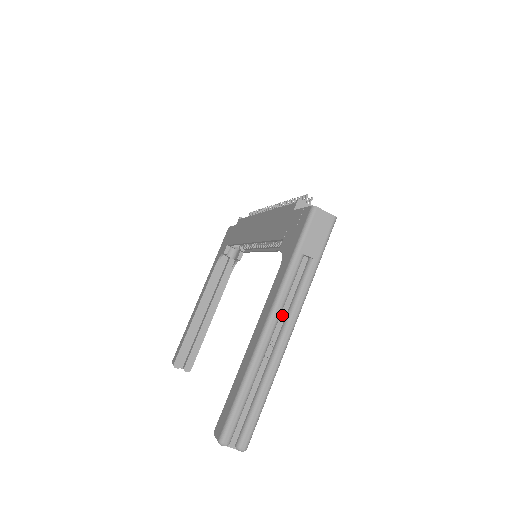
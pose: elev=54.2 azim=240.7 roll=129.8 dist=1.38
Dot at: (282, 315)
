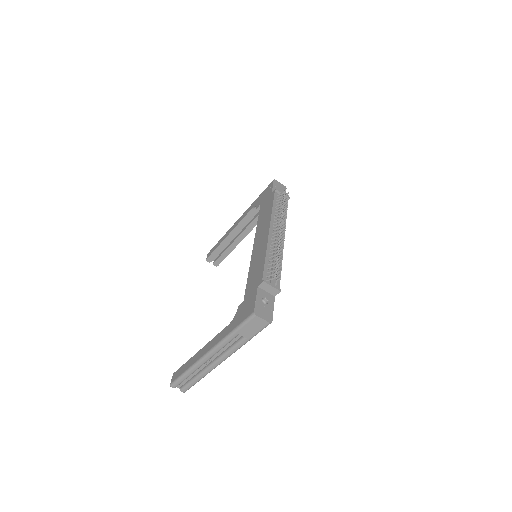
Dot at: (219, 352)
